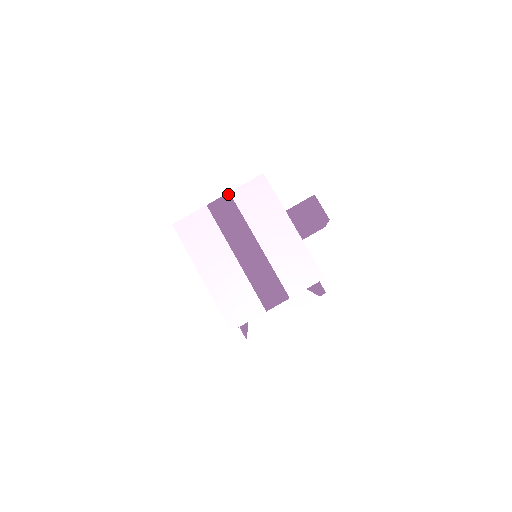
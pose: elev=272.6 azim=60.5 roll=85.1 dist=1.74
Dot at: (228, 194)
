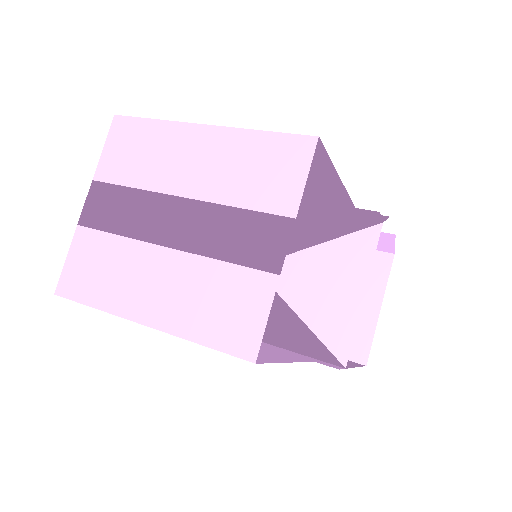
Dot at: (92, 184)
